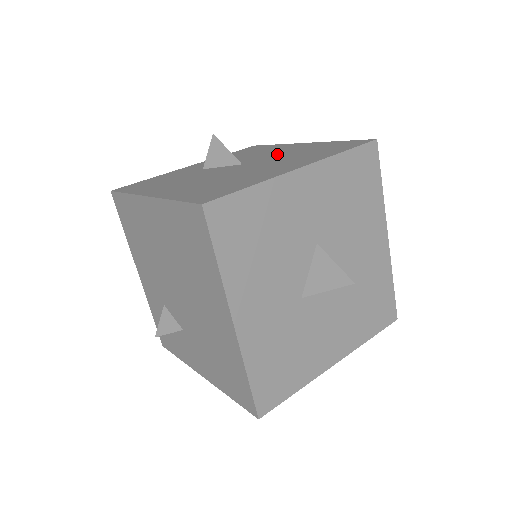
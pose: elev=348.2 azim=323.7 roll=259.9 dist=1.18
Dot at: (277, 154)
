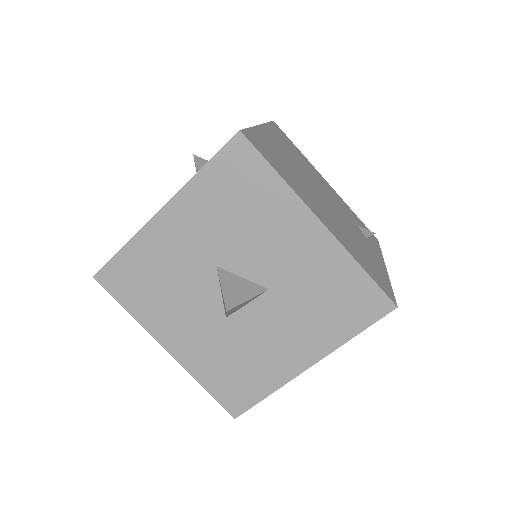
Dot at: occluded
